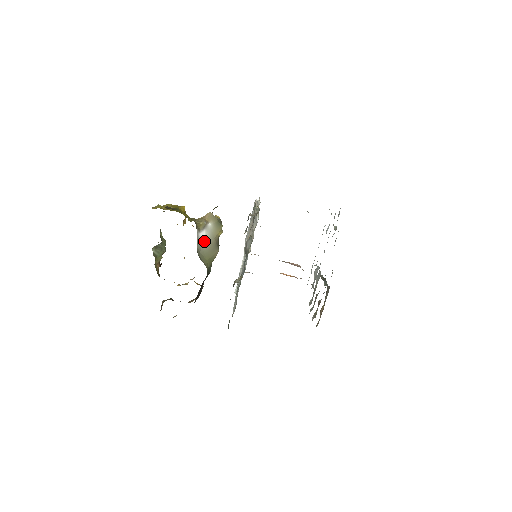
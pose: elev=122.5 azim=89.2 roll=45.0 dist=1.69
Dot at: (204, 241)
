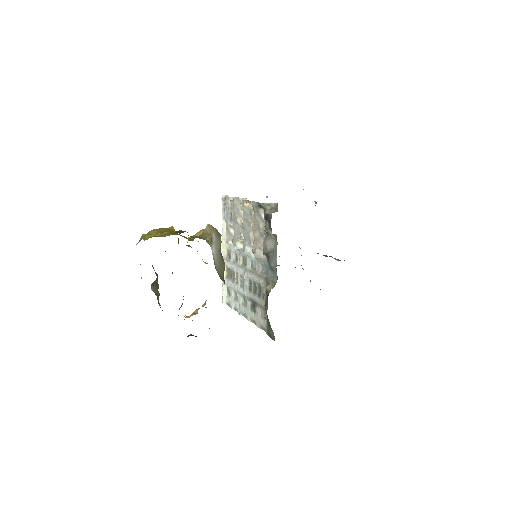
Dot at: (214, 258)
